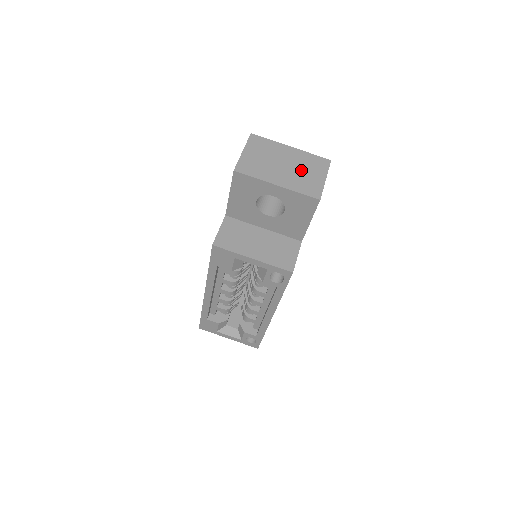
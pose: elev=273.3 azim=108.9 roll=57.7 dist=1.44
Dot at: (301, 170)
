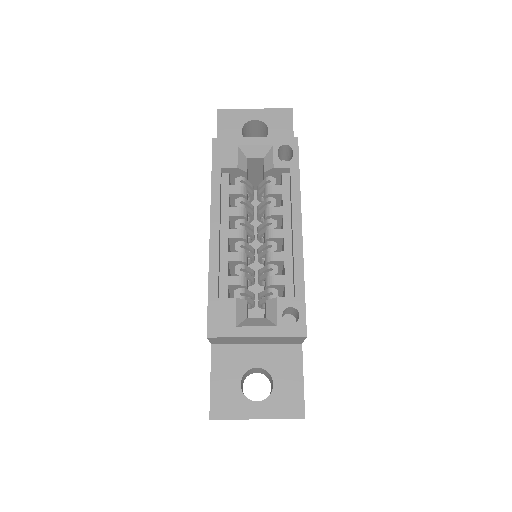
Dot at: occluded
